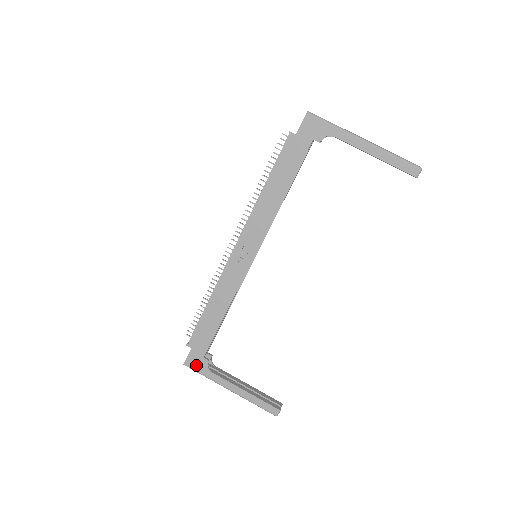
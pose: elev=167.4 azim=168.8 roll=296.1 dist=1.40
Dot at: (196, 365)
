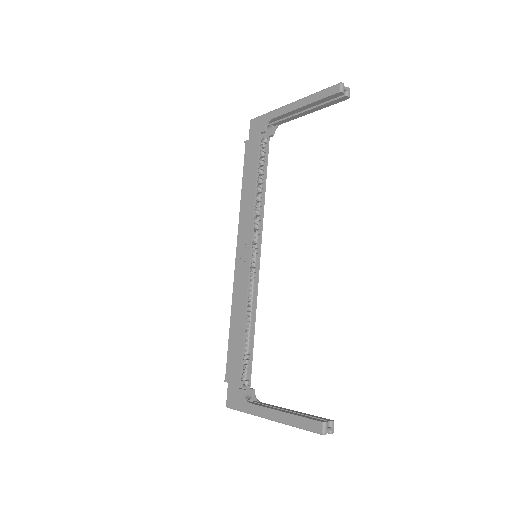
Dot at: (235, 401)
